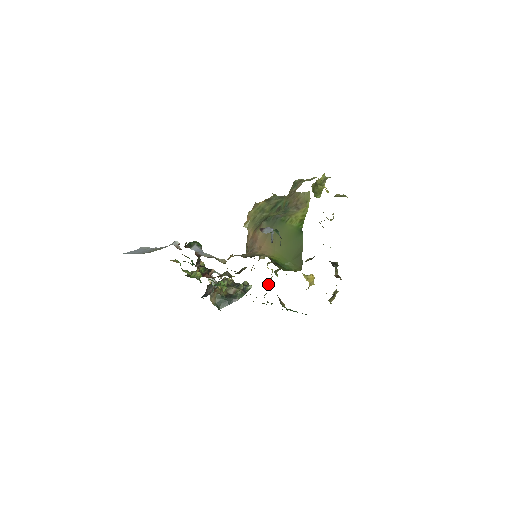
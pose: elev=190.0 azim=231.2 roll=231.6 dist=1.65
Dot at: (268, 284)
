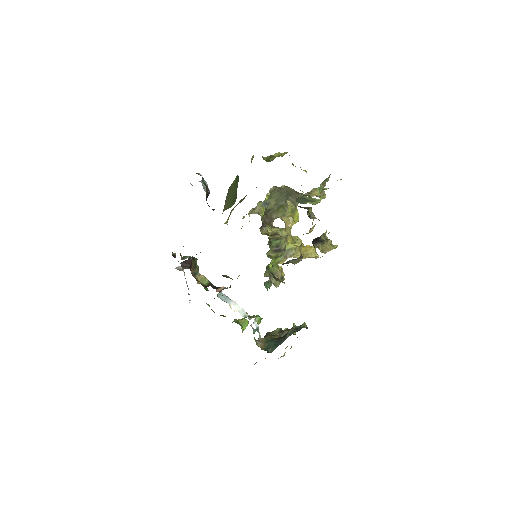
Dot at: (272, 276)
